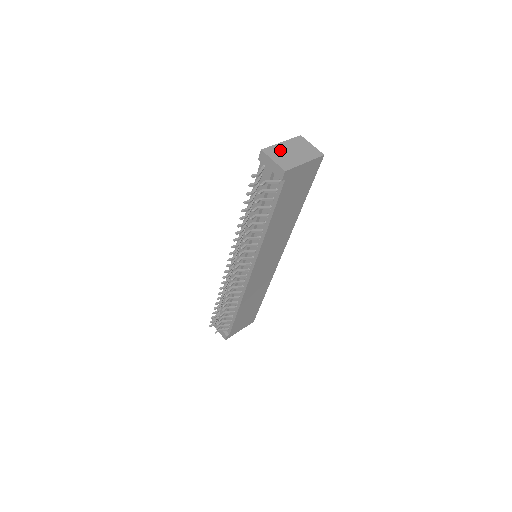
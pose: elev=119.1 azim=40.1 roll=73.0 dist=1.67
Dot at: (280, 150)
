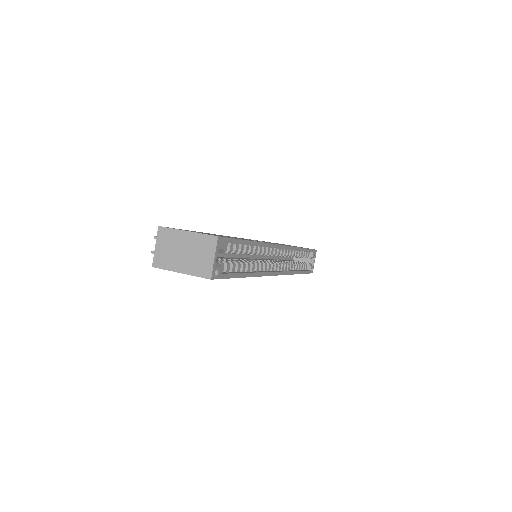
Dot at: (174, 240)
